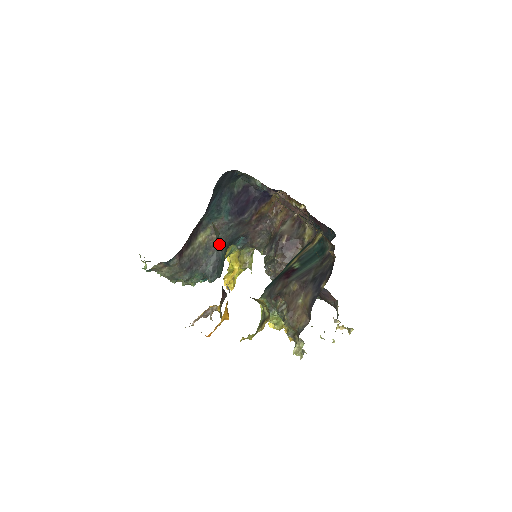
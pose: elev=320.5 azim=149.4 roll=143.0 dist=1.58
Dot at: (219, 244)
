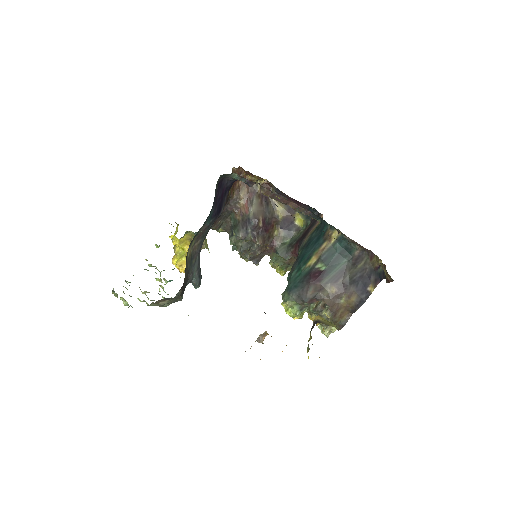
Dot at: (199, 248)
